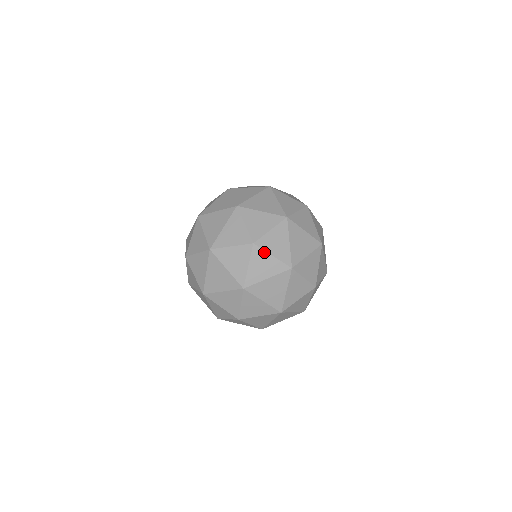
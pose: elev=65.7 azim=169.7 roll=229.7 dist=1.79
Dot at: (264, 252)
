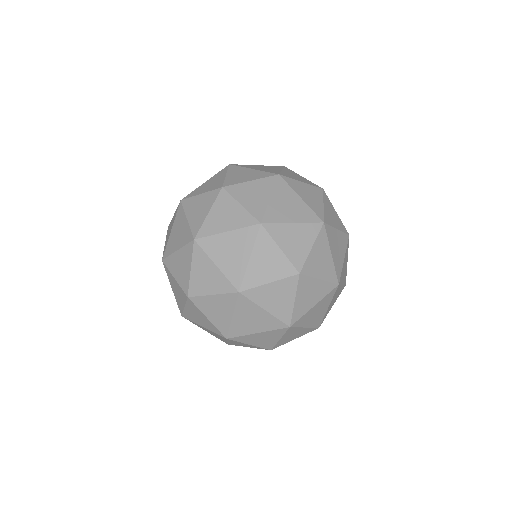
Dot at: (240, 185)
